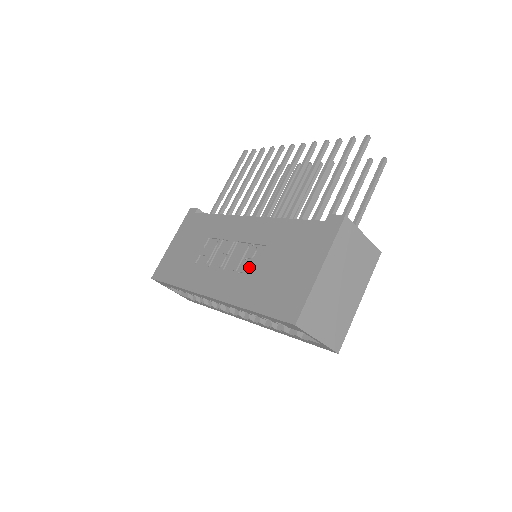
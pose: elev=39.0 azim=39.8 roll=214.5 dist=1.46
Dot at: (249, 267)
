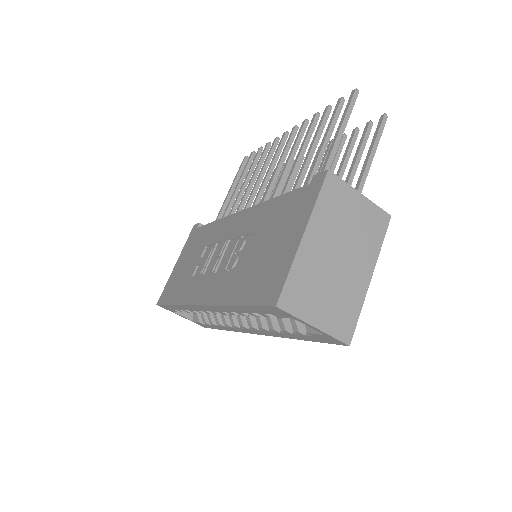
Dot at: (237, 261)
